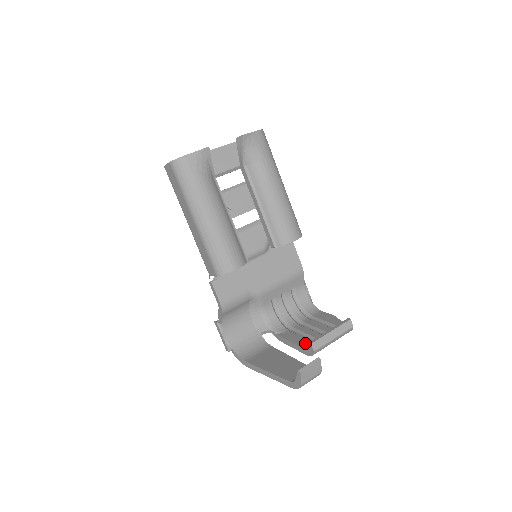
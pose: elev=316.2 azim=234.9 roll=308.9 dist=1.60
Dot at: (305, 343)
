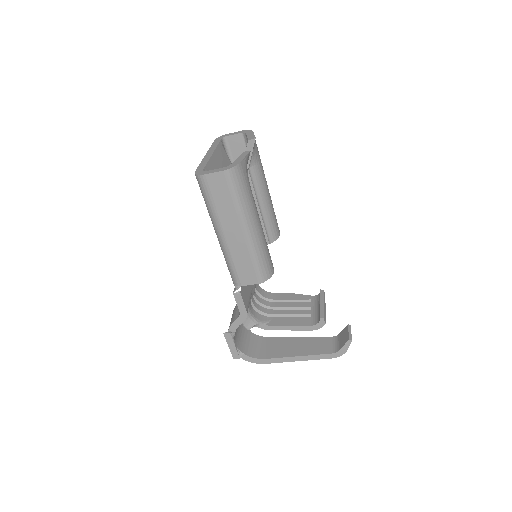
Dot at: (304, 321)
